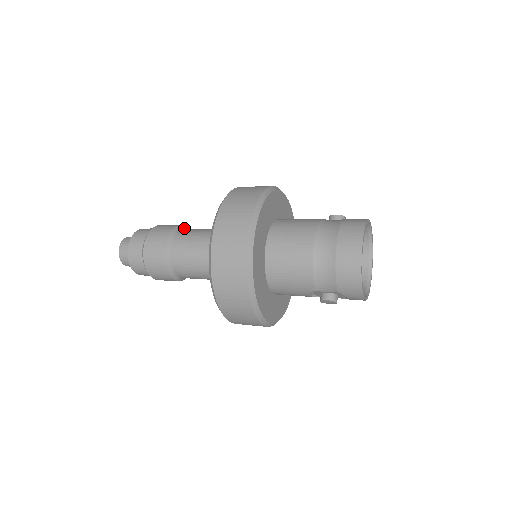
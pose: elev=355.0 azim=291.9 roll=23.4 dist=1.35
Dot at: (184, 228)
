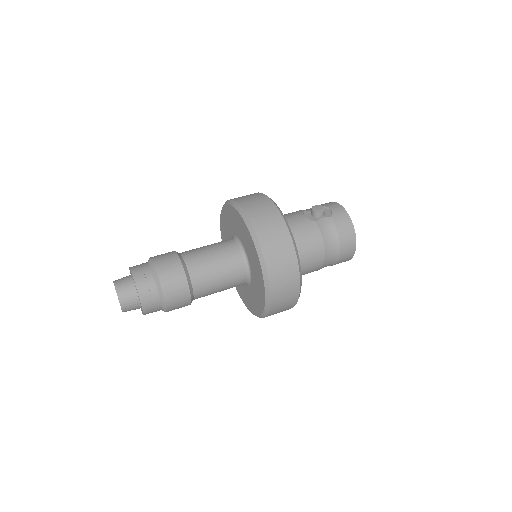
Dot at: (184, 263)
